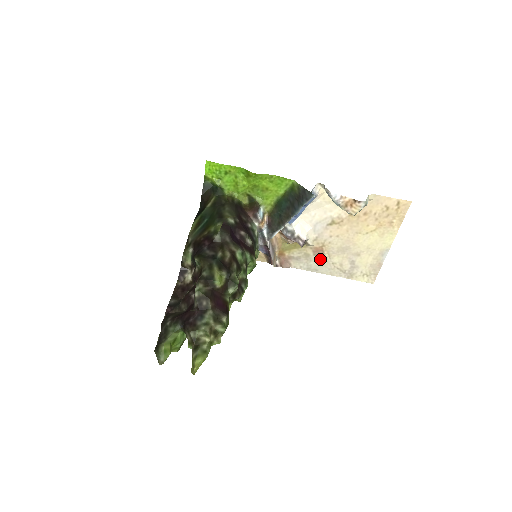
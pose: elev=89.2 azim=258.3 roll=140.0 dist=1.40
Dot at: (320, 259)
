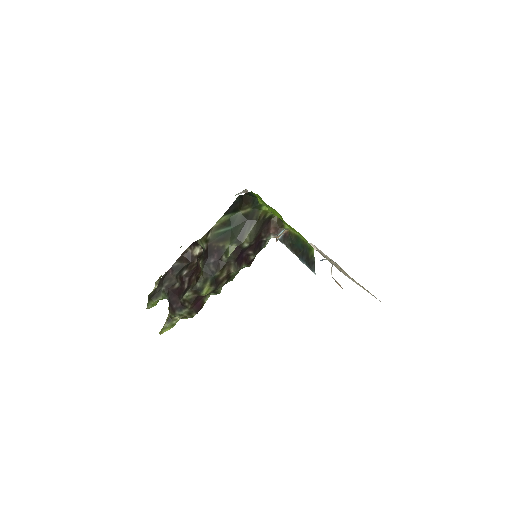
Dot at: occluded
